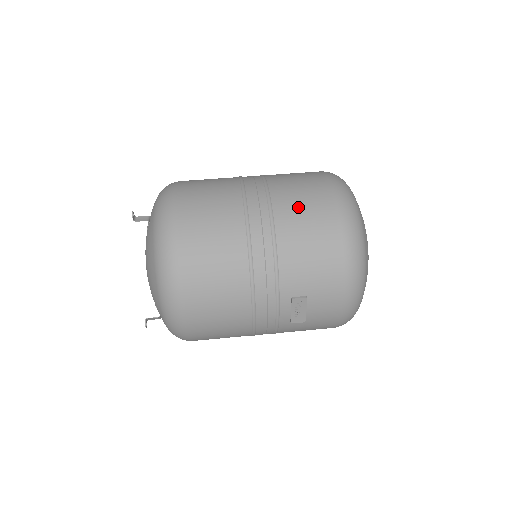
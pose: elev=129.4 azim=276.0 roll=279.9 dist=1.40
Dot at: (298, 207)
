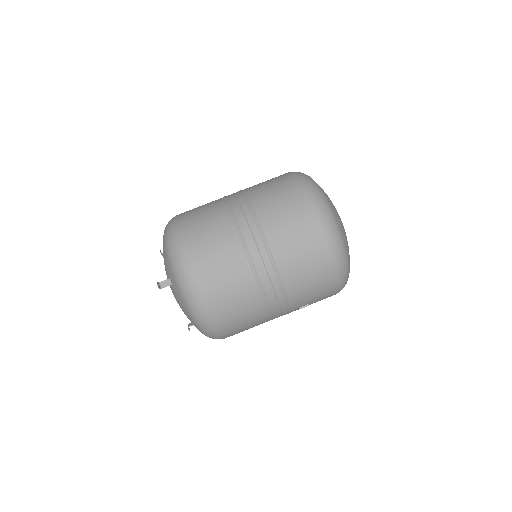
Dot at: (296, 258)
